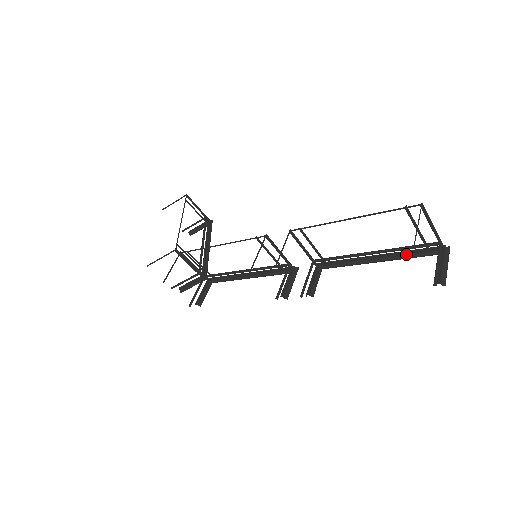
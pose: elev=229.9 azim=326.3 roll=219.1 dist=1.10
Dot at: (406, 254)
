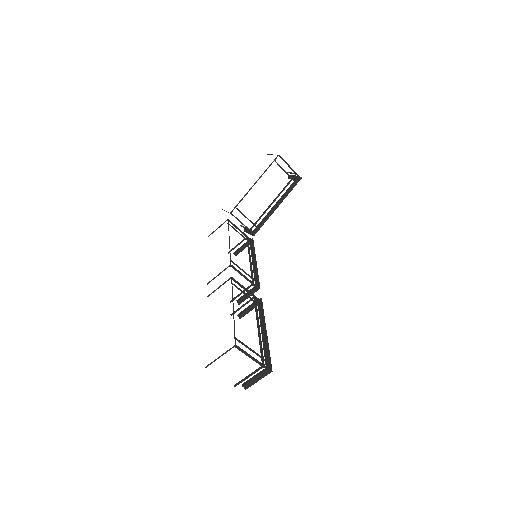
Dot at: (264, 349)
